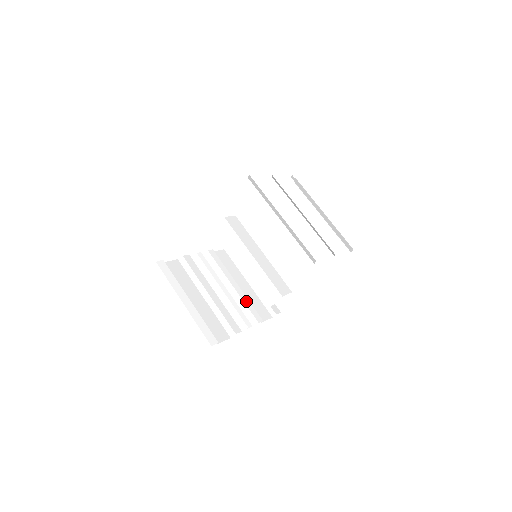
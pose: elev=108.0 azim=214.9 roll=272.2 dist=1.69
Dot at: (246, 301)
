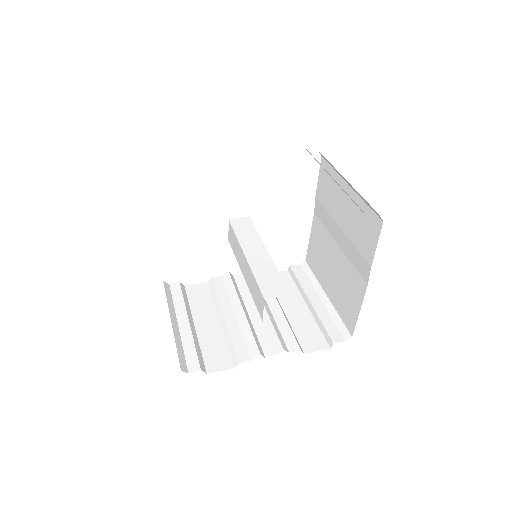
Dot at: (283, 325)
